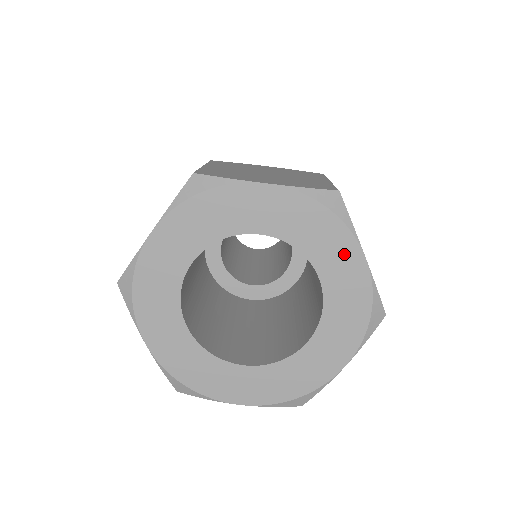
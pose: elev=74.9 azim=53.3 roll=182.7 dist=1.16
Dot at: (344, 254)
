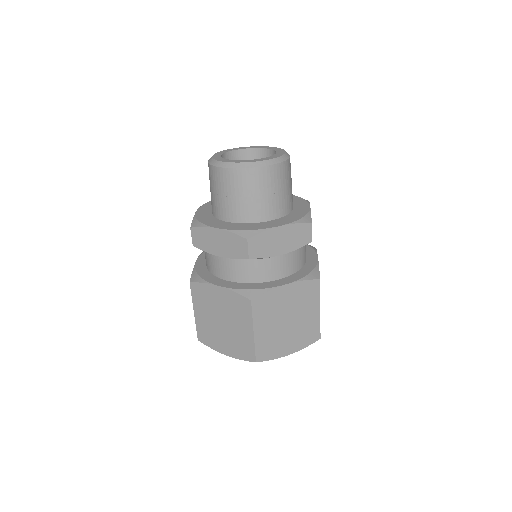
Dot at: occluded
